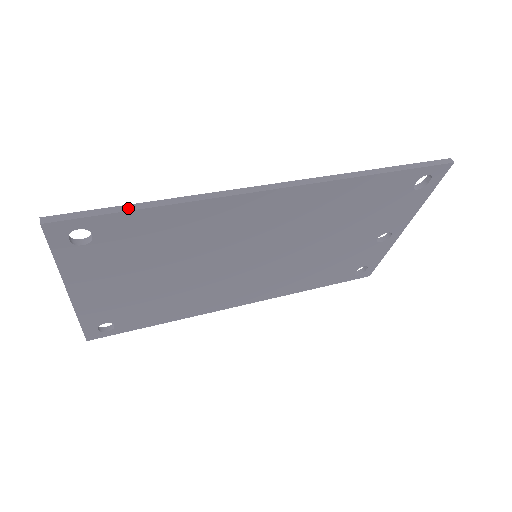
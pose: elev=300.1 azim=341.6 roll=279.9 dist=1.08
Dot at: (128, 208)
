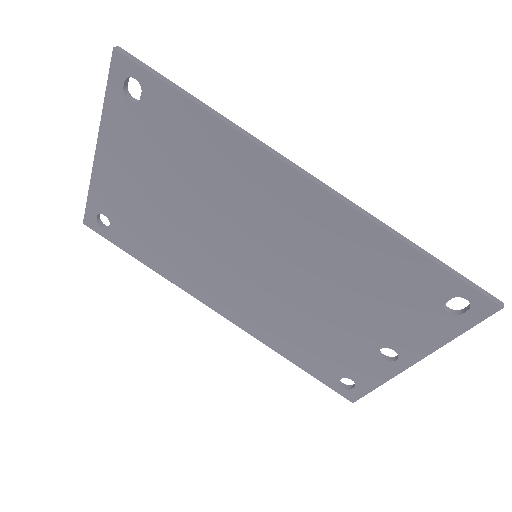
Dot at: (180, 90)
